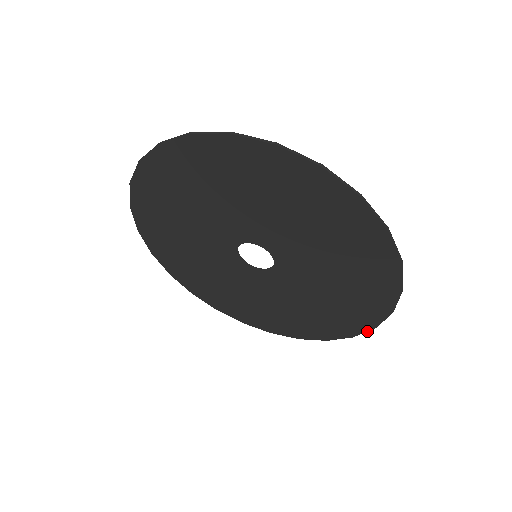
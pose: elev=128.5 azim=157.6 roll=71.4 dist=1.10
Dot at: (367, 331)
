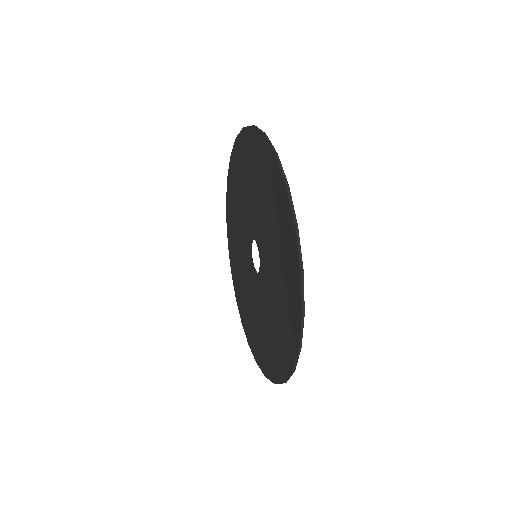
Dot at: (262, 371)
